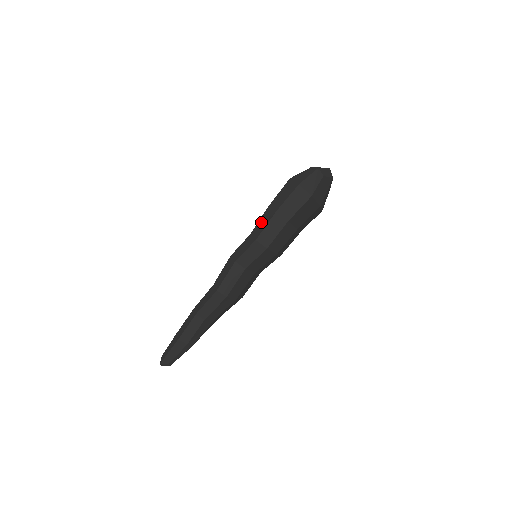
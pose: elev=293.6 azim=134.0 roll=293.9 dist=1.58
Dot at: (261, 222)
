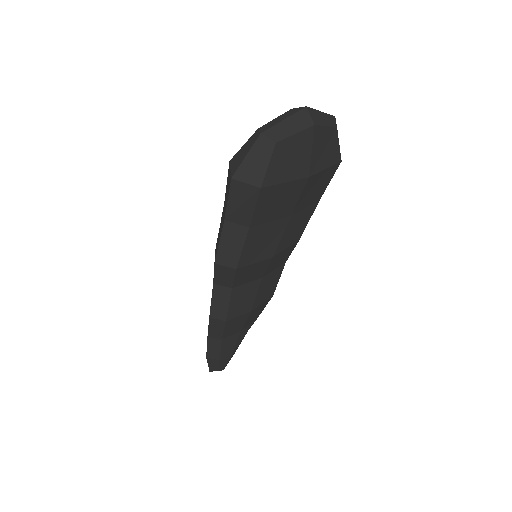
Dot at: (219, 232)
